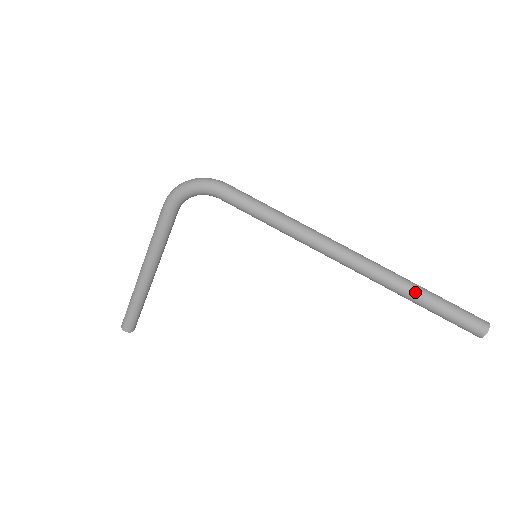
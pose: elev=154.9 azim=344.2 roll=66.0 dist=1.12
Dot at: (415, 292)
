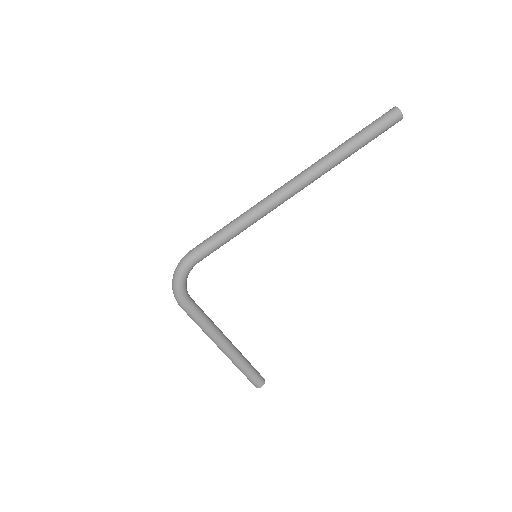
Dot at: (344, 150)
